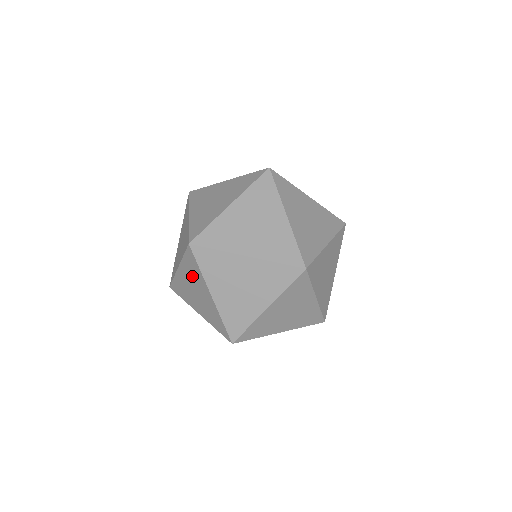
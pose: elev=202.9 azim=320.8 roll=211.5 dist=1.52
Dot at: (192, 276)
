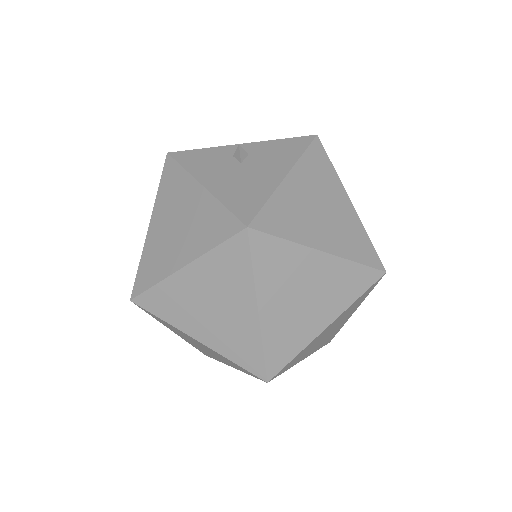
Dot at: occluded
